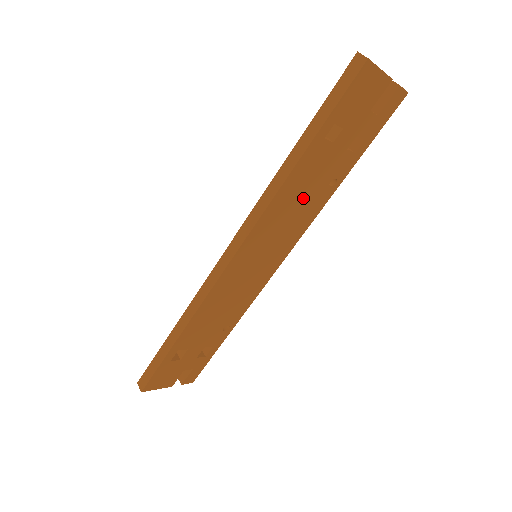
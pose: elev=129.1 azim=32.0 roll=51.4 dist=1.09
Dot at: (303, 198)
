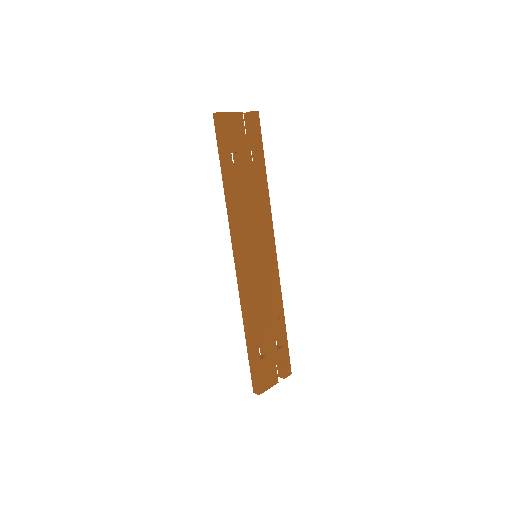
Dot at: (252, 203)
